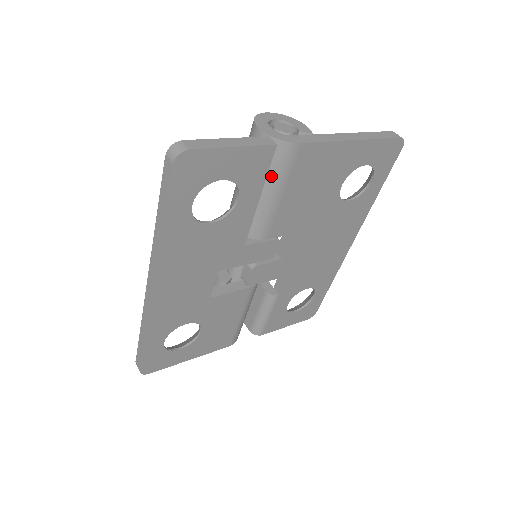
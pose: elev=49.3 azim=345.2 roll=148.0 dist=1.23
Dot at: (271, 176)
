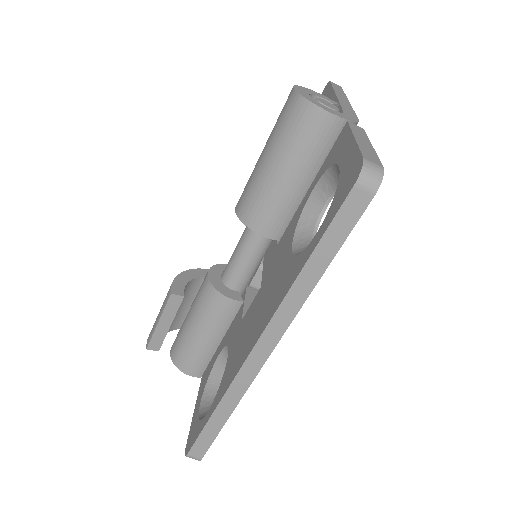
Dot at: occluded
